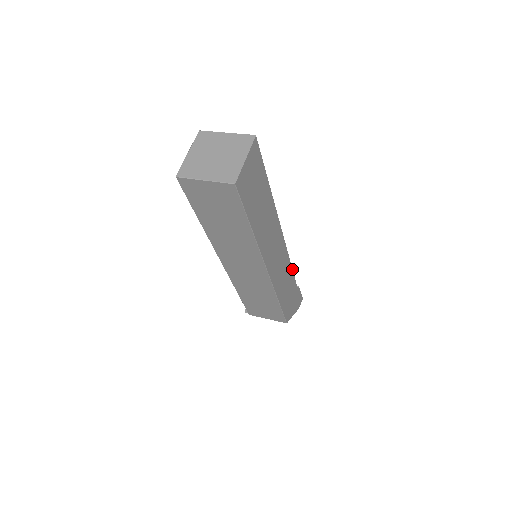
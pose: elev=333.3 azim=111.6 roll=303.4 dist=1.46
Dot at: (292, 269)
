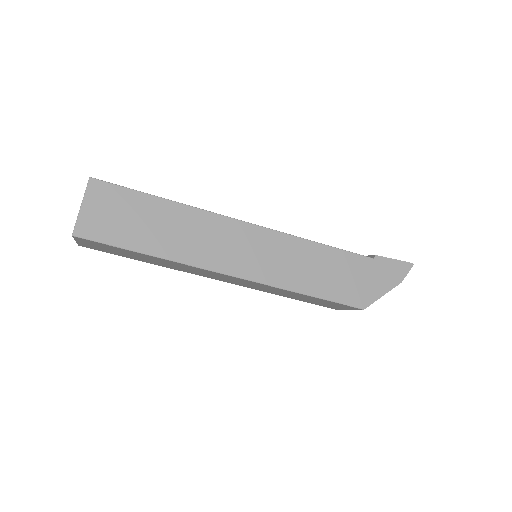
Dot at: (326, 245)
